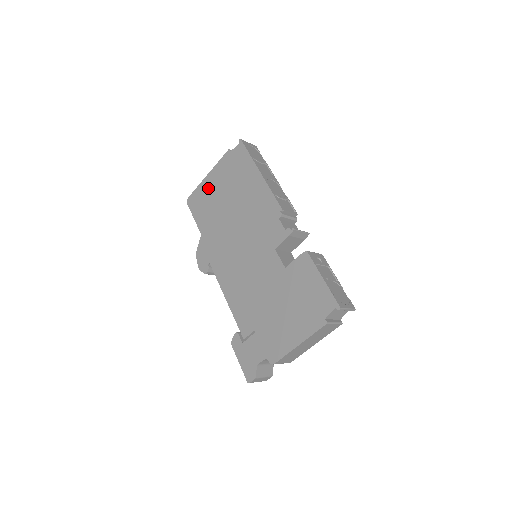
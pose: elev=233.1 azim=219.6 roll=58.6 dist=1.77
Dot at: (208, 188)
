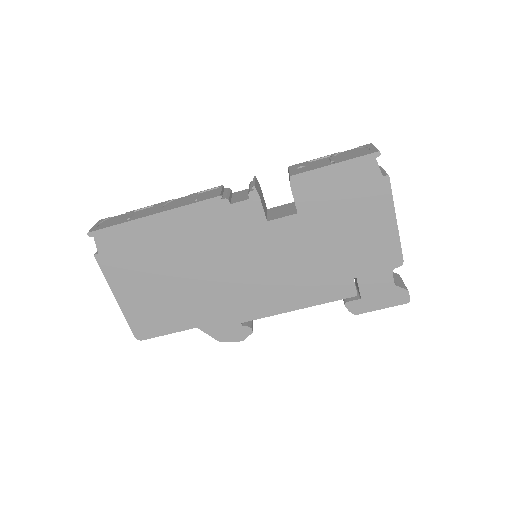
Dot at: (136, 302)
